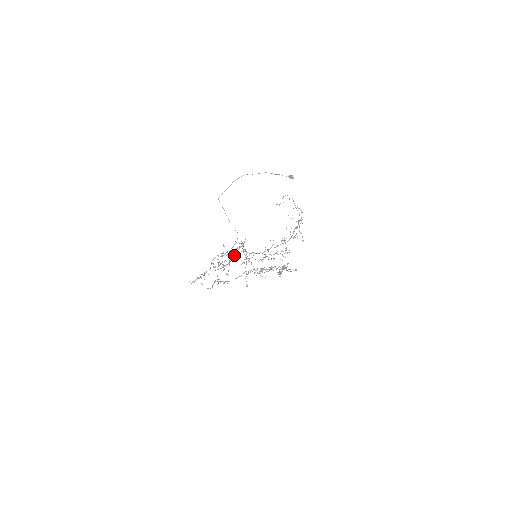
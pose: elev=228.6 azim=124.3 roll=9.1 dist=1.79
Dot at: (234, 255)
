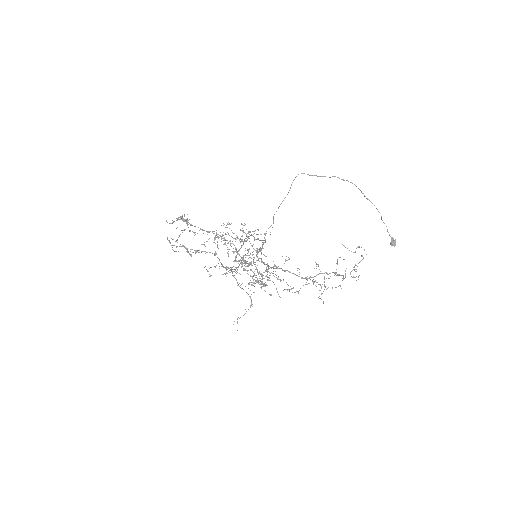
Dot at: occluded
